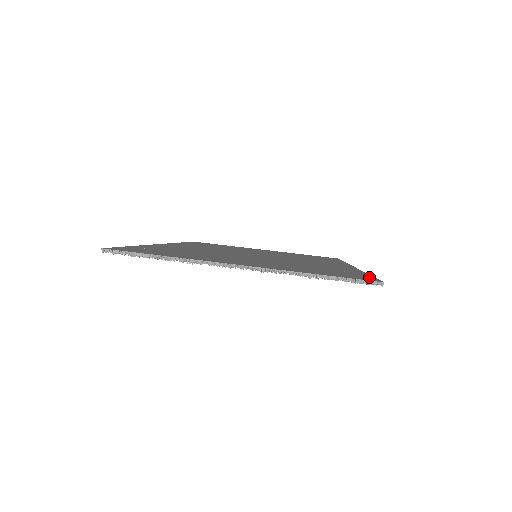
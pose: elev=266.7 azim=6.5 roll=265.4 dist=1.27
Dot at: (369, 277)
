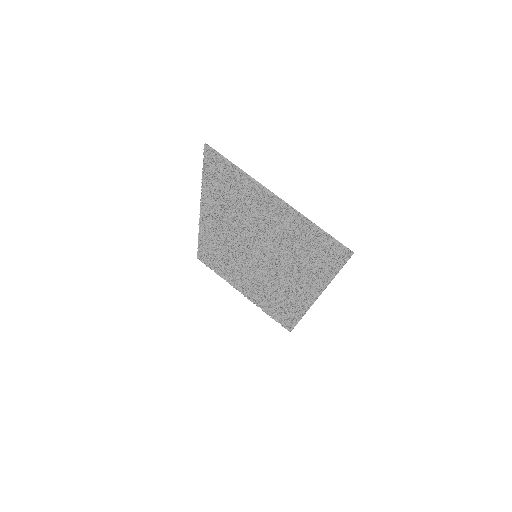
Dot at: (341, 260)
